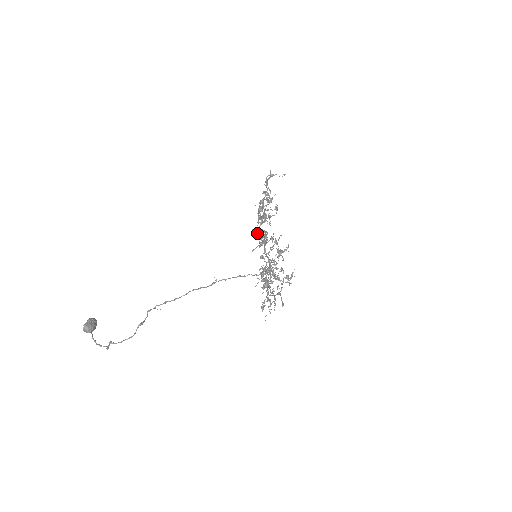
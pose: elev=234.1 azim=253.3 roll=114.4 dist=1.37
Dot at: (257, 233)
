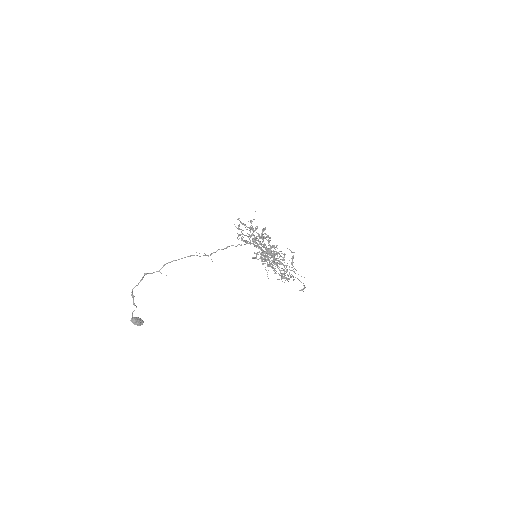
Dot at: occluded
